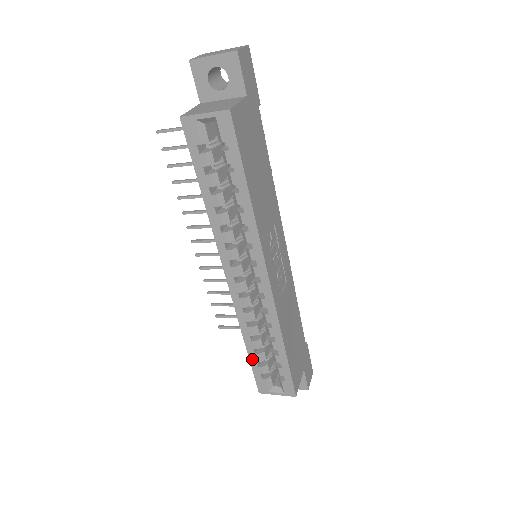
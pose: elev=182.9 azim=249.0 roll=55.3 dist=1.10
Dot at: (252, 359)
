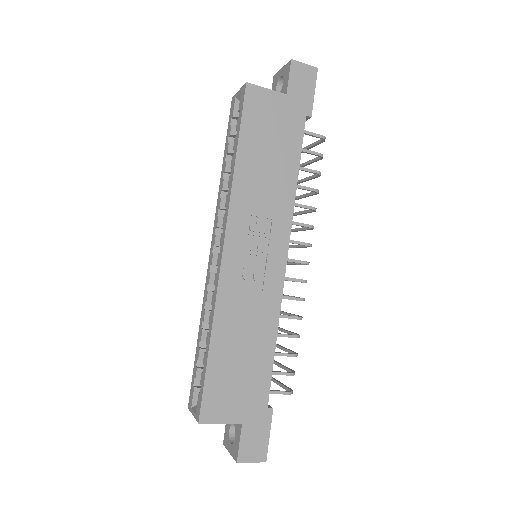
Dot at: (196, 354)
